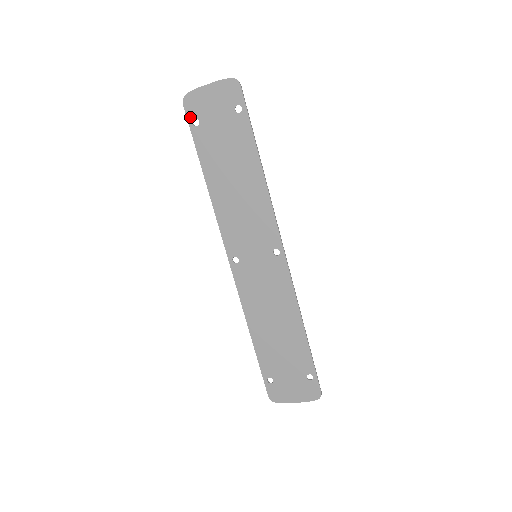
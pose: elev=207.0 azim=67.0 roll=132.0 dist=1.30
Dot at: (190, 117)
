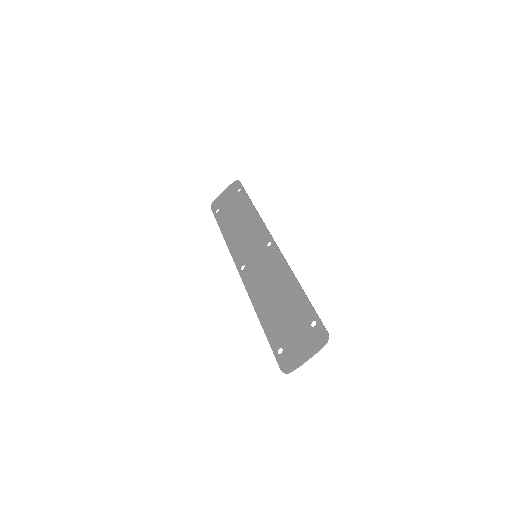
Dot at: (214, 210)
